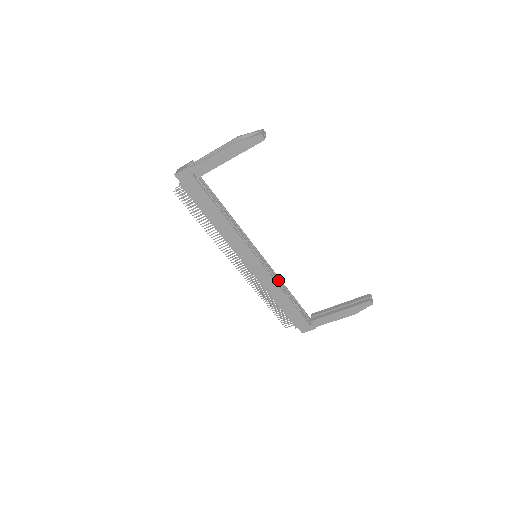
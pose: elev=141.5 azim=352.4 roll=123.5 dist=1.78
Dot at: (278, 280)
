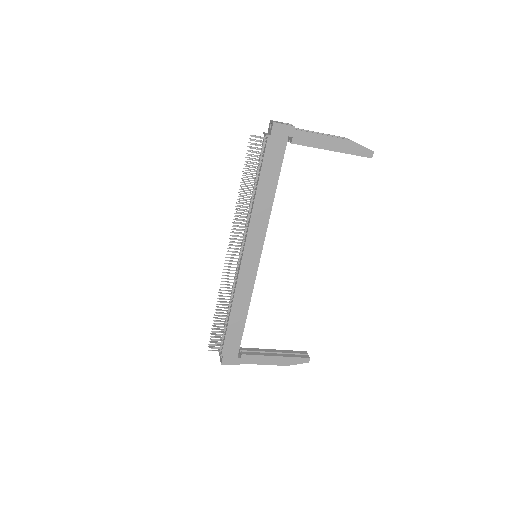
Dot at: occluded
